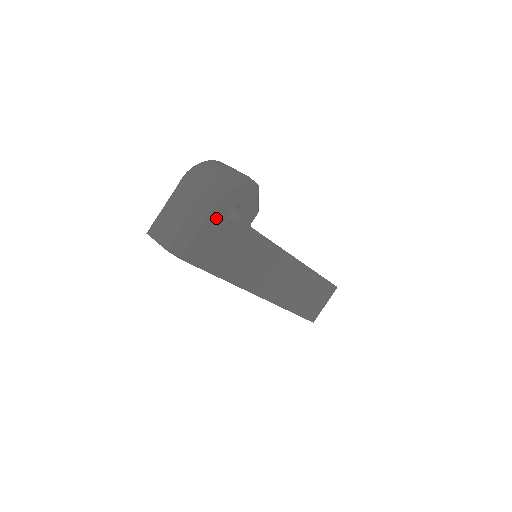
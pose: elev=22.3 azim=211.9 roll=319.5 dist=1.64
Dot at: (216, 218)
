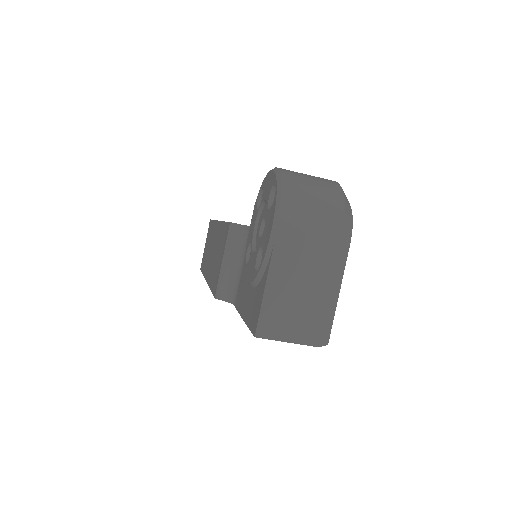
Dot at: occluded
